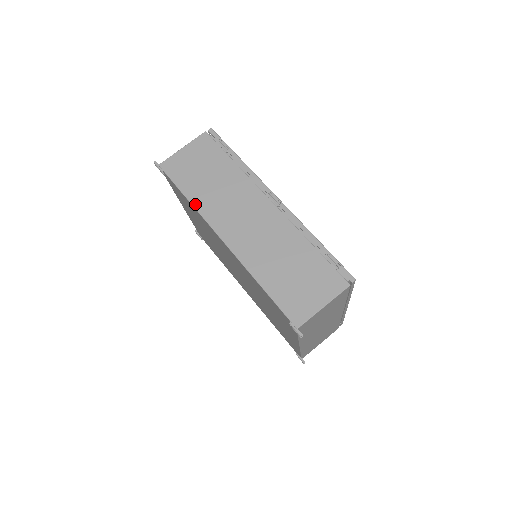
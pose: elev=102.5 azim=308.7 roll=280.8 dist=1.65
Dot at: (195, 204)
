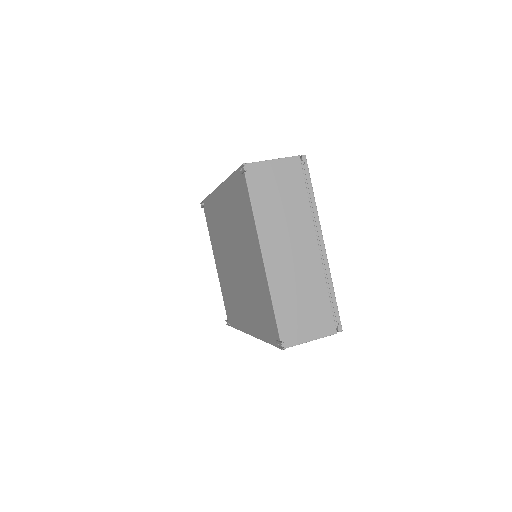
Dot at: occluded
